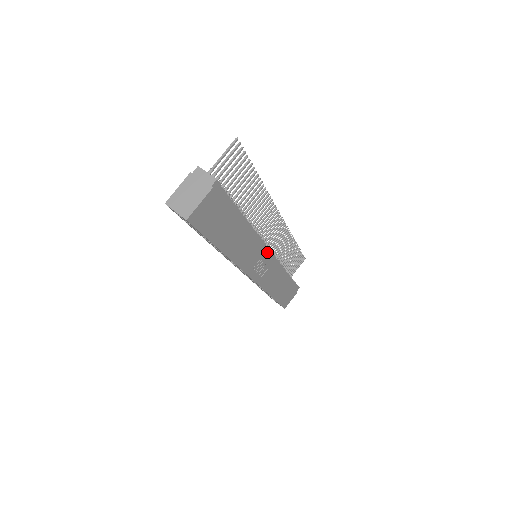
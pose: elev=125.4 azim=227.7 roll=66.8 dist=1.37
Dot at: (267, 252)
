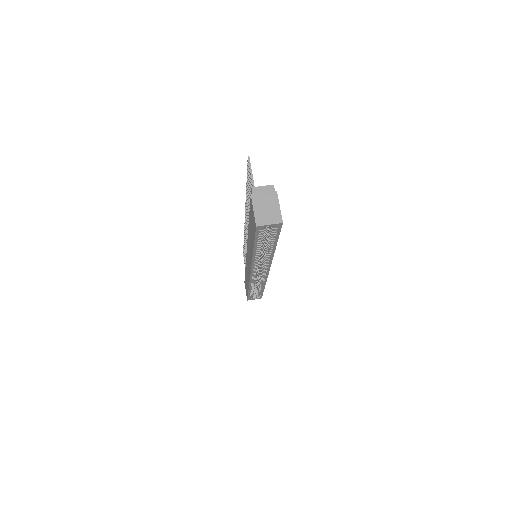
Dot at: occluded
